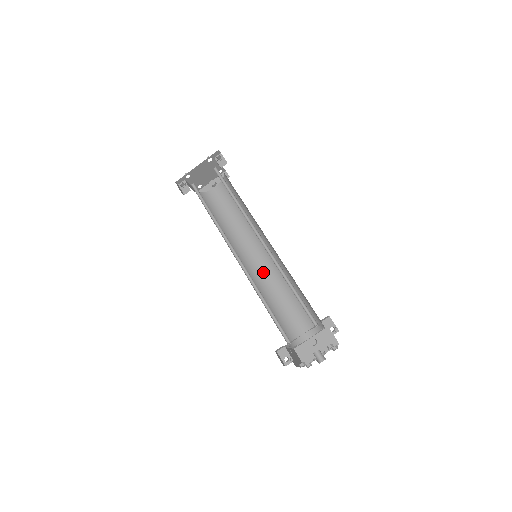
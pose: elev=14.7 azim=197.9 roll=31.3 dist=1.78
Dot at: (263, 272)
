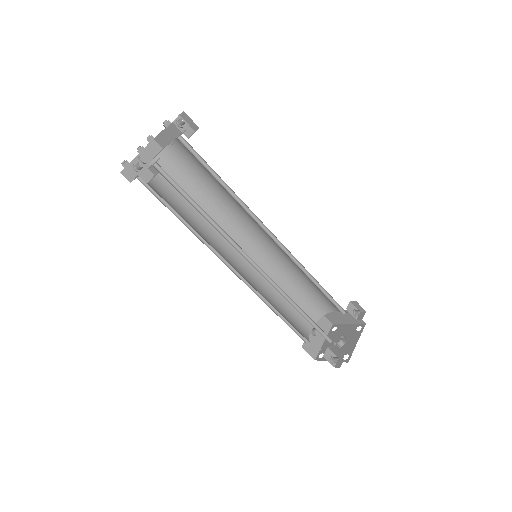
Dot at: (249, 273)
